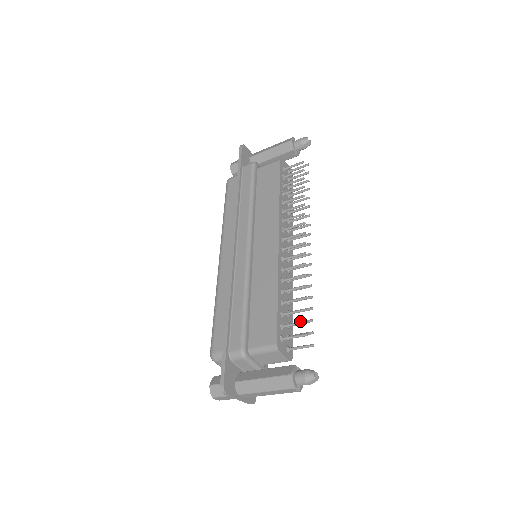
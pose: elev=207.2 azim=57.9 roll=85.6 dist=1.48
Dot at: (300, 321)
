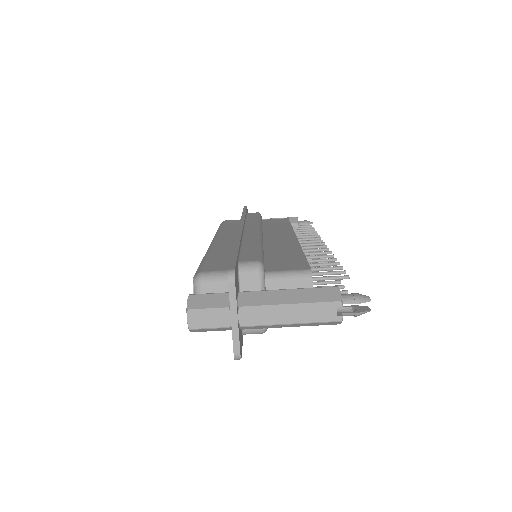
Dot at: occluded
